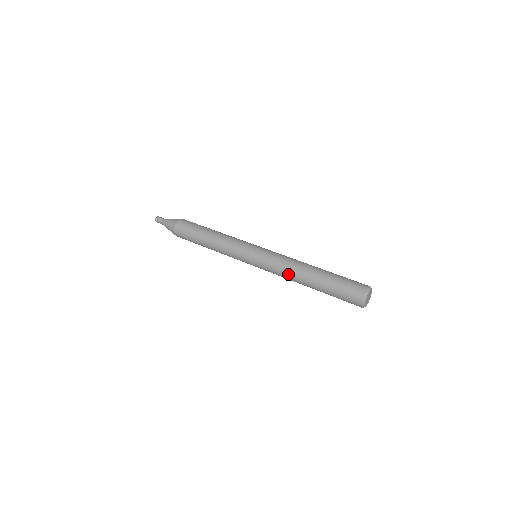
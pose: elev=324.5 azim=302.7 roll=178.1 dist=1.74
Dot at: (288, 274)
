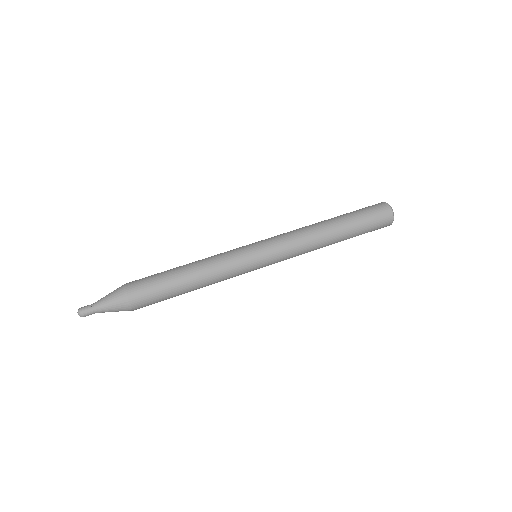
Dot at: occluded
